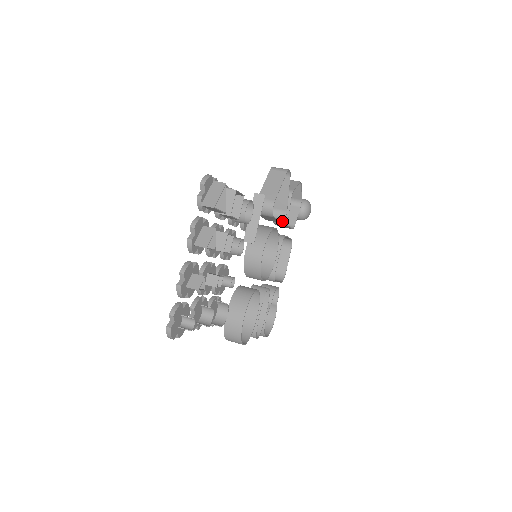
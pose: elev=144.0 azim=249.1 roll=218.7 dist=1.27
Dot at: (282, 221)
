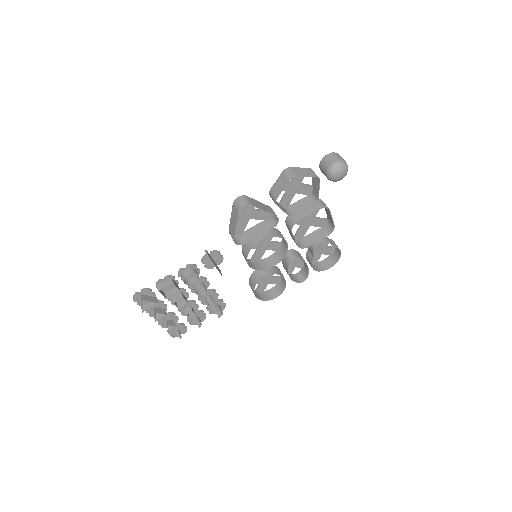
Dot at: (275, 224)
